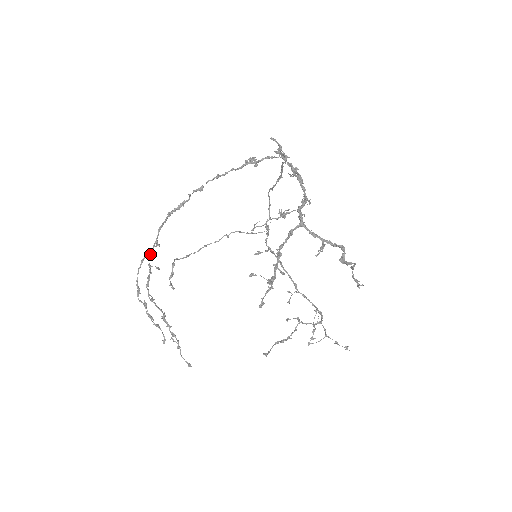
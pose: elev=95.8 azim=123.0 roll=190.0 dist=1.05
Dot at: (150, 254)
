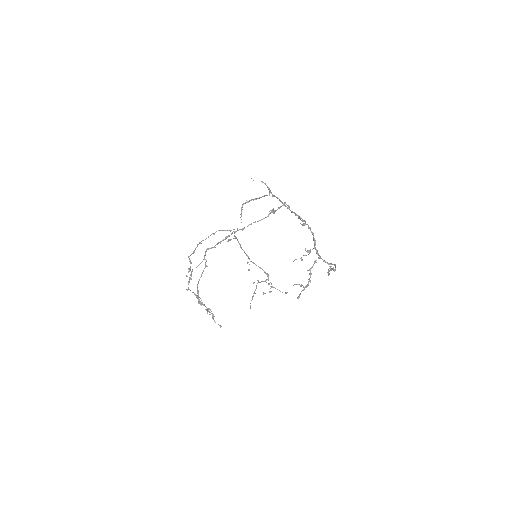
Dot at: occluded
